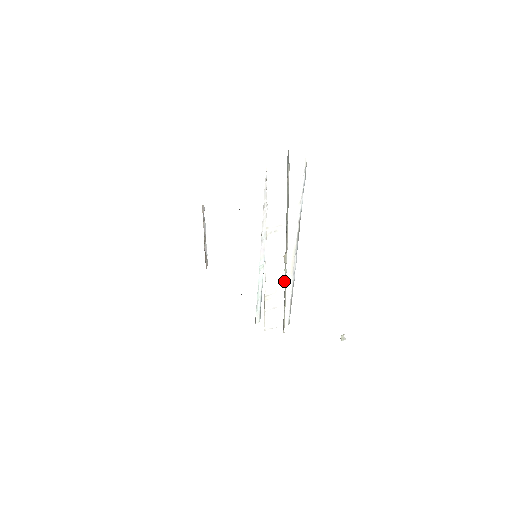
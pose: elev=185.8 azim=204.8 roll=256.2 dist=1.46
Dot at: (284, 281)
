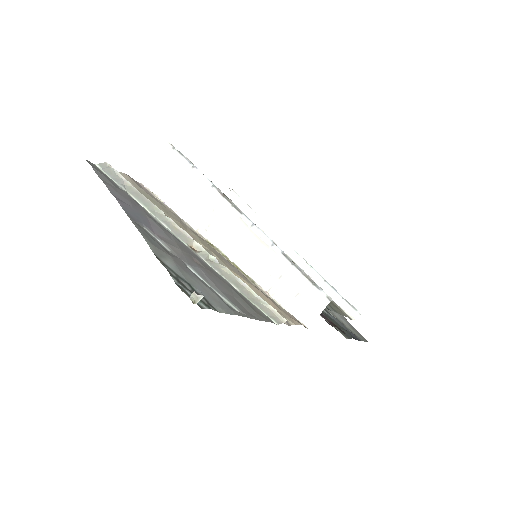
Dot at: (270, 262)
